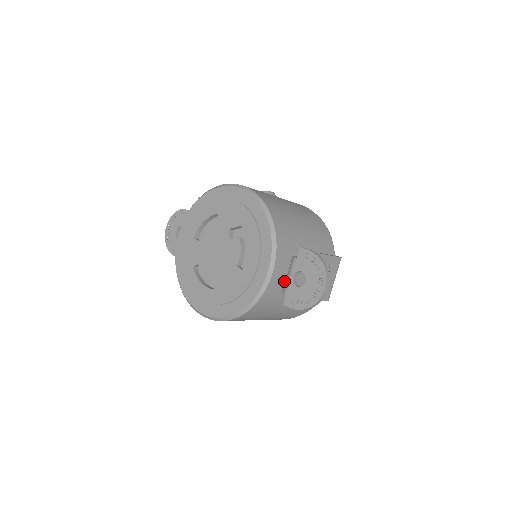
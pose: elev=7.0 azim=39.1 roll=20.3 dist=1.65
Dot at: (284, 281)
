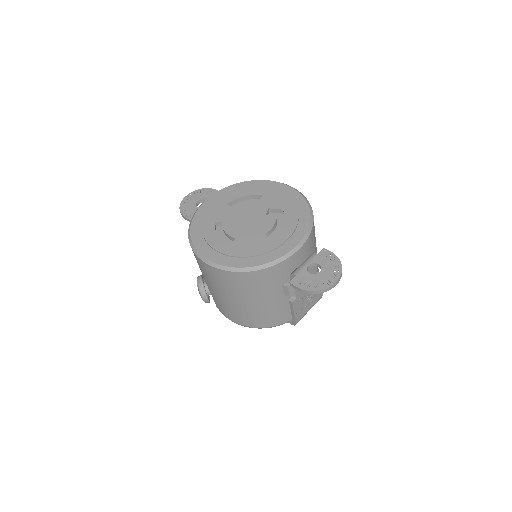
Dot at: (295, 268)
